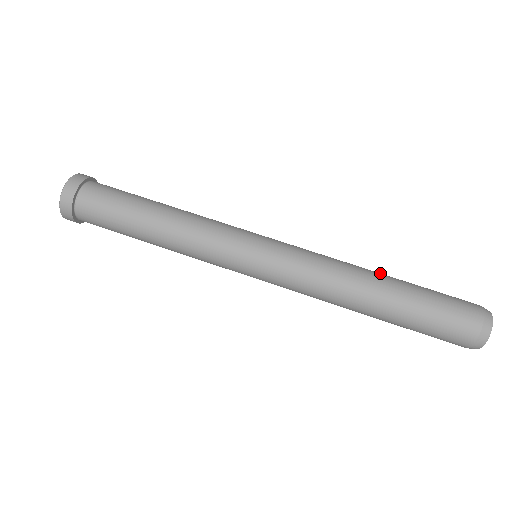
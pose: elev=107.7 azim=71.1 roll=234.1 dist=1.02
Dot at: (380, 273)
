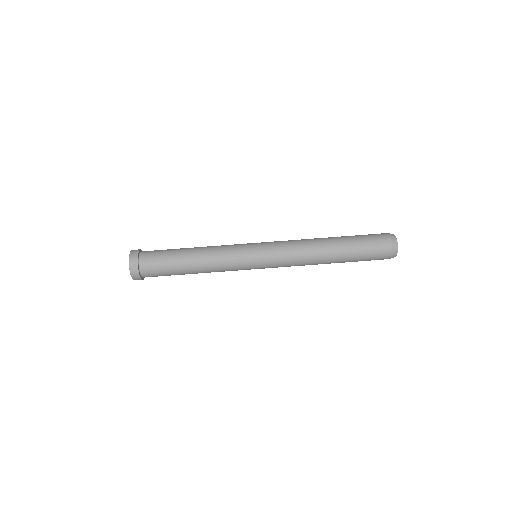
Dot at: occluded
